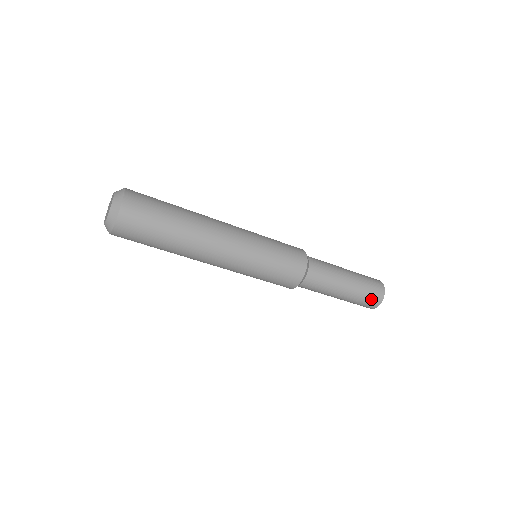
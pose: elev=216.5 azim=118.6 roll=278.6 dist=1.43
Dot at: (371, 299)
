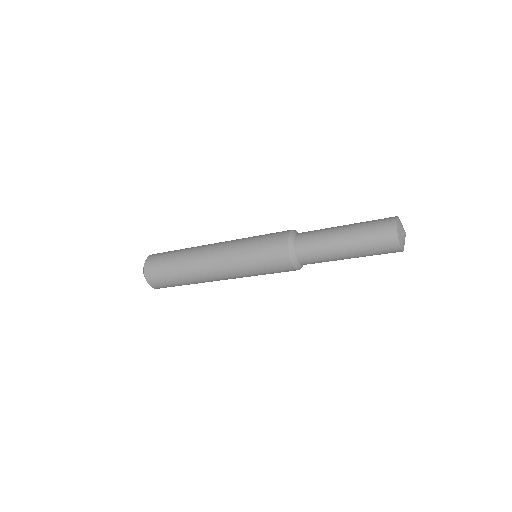
Dot at: (384, 249)
